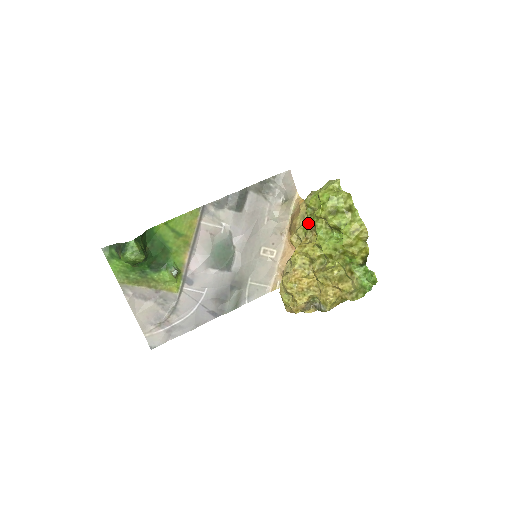
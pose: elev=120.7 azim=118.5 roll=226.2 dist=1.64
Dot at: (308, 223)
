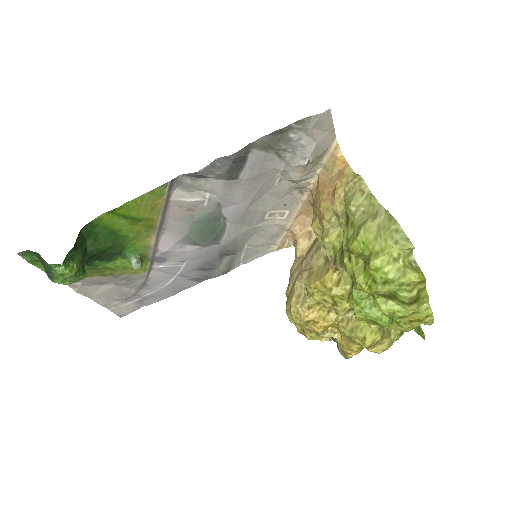
Dot at: (342, 263)
